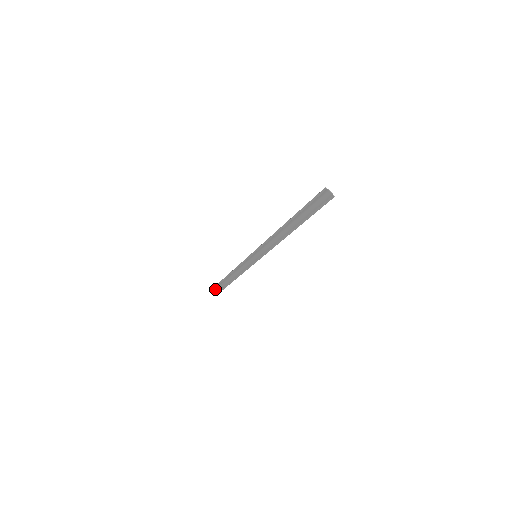
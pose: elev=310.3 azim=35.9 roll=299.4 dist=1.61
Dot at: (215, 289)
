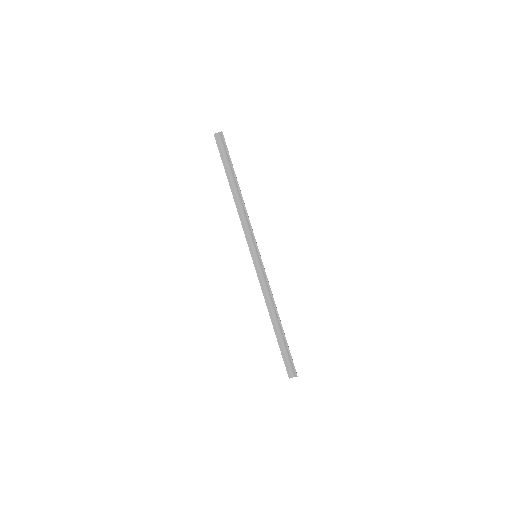
Dot at: (287, 365)
